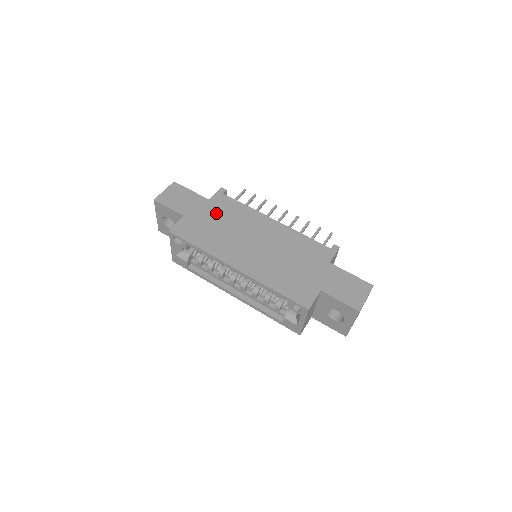
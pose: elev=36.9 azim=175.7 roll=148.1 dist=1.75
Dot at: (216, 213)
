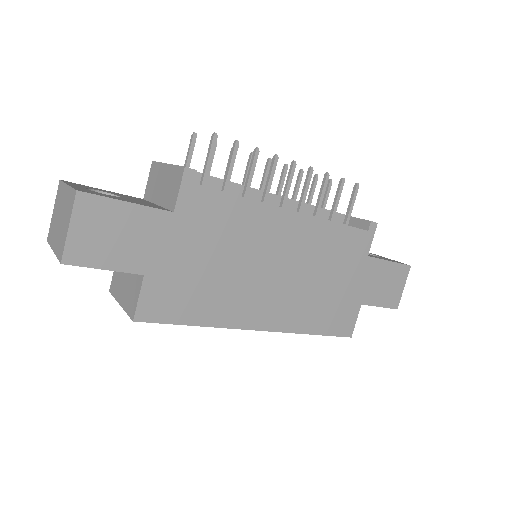
Dot at: (198, 240)
